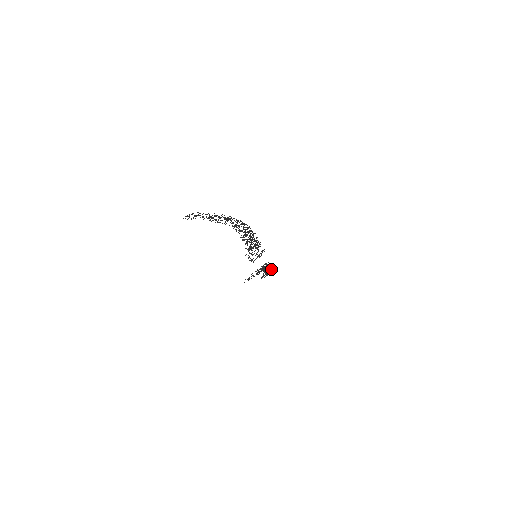
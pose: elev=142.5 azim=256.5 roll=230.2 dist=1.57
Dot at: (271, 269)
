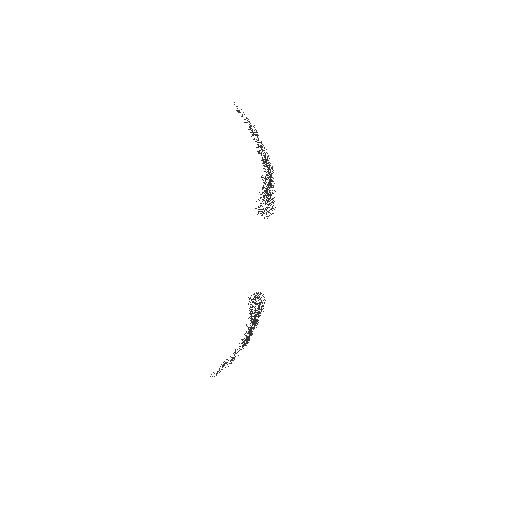
Dot at: occluded
